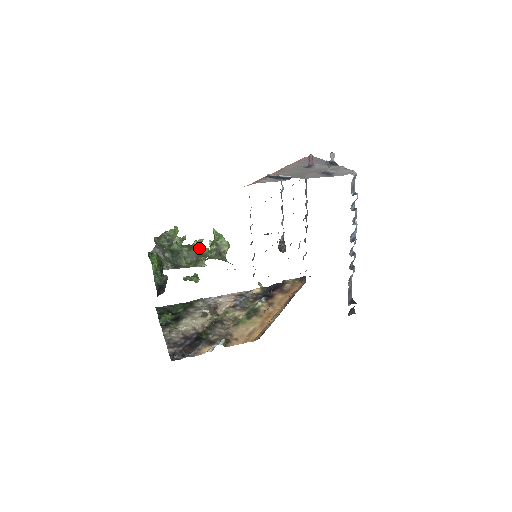
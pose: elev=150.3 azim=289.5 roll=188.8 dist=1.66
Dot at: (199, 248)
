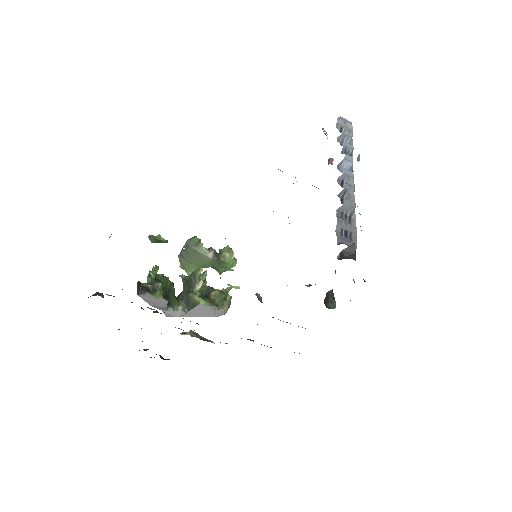
Dot at: (191, 238)
